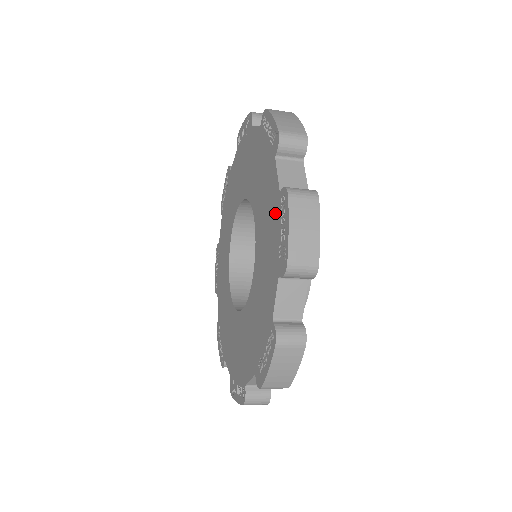
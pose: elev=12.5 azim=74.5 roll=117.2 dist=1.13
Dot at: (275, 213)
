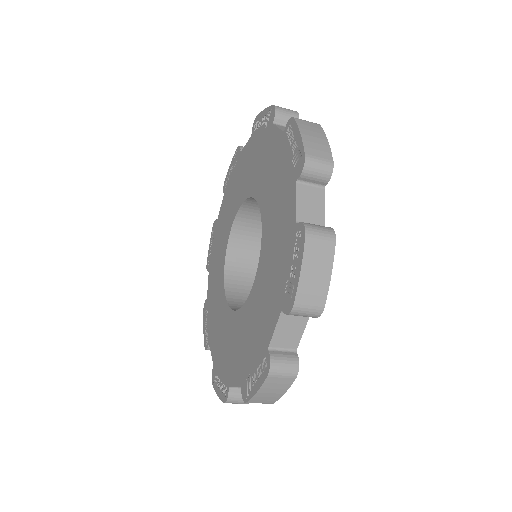
Dot at: (287, 242)
